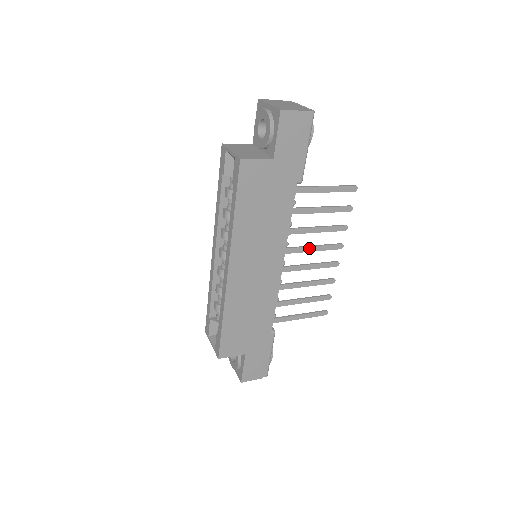
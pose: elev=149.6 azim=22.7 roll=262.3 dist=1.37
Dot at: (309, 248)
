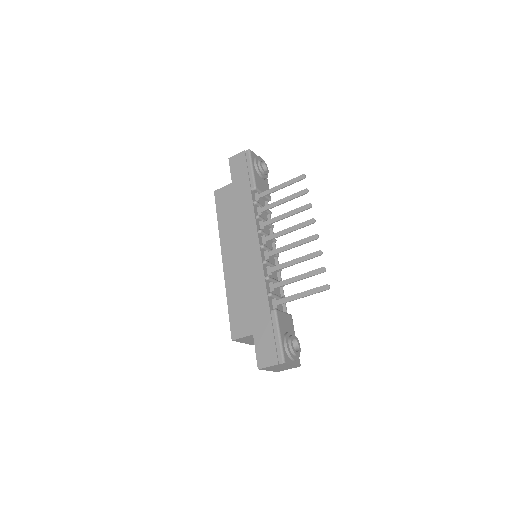
Dot at: (284, 231)
